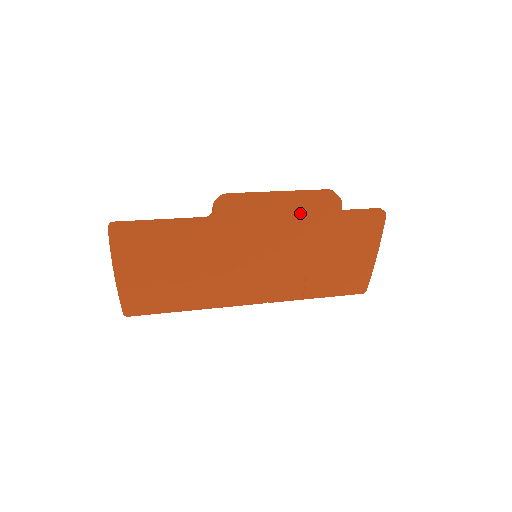
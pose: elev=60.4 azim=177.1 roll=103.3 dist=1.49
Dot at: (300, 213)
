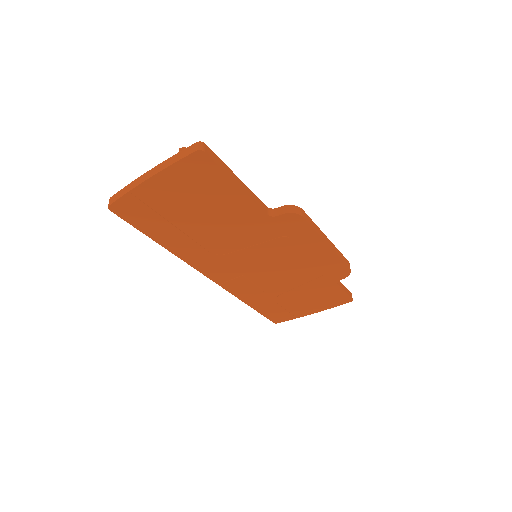
Dot at: (319, 262)
